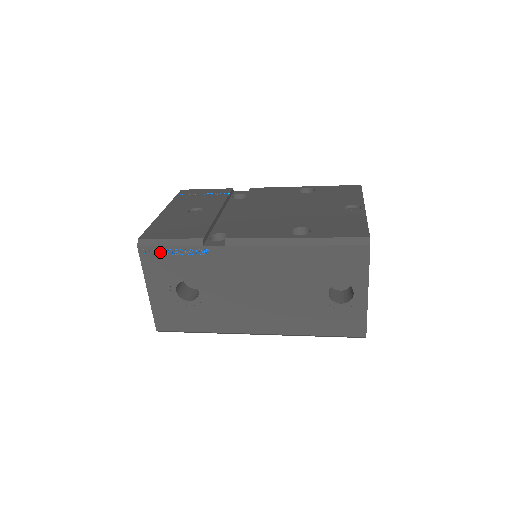
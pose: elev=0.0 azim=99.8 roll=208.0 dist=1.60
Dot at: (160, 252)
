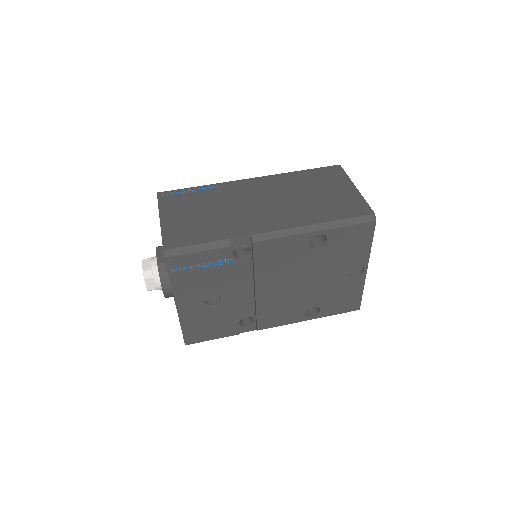
Dot at: occluded
